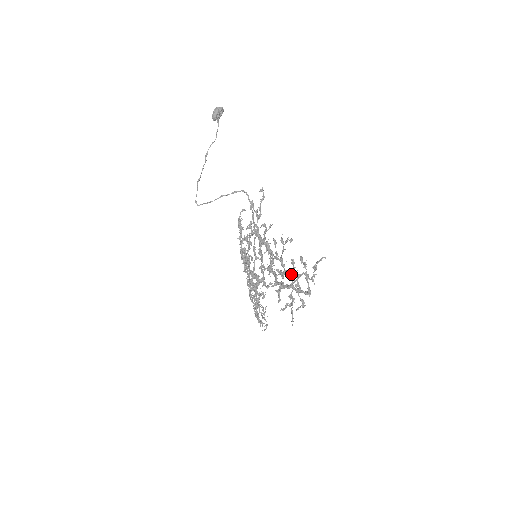
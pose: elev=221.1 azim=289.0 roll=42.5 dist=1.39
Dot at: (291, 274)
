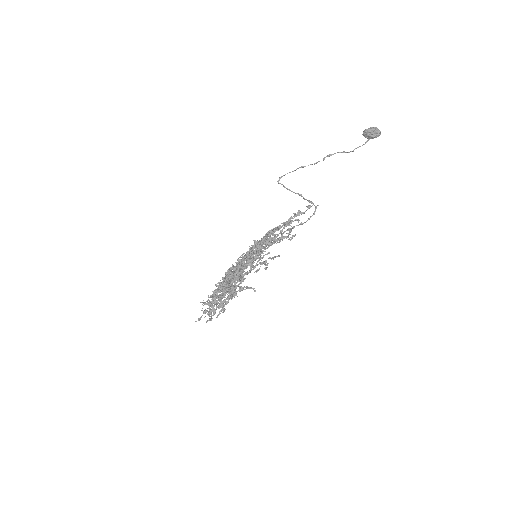
Dot at: (236, 282)
